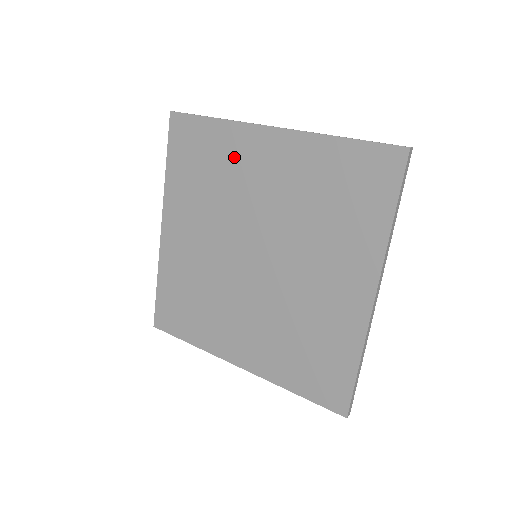
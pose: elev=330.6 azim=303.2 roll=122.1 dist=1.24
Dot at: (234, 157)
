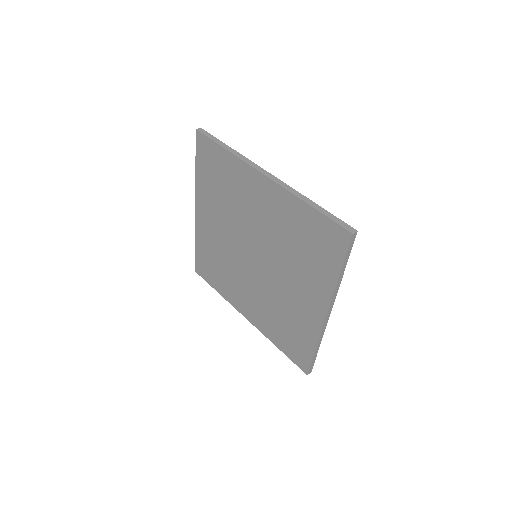
Dot at: (240, 185)
